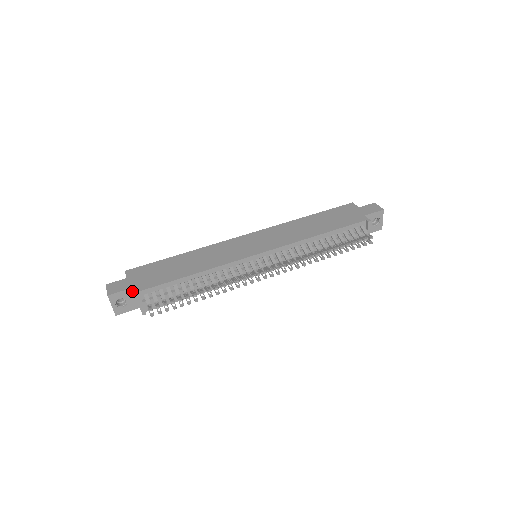
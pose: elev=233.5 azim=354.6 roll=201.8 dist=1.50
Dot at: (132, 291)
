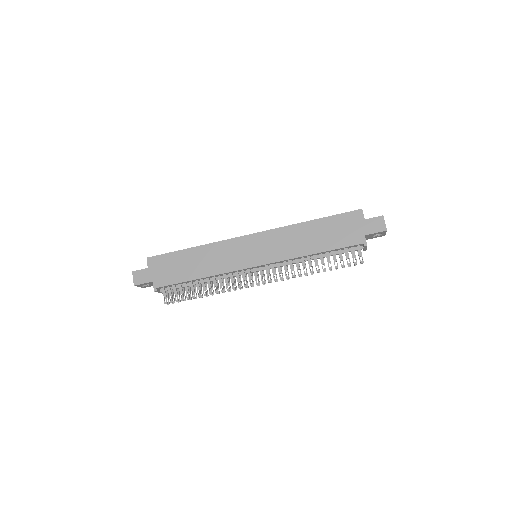
Dot at: (152, 282)
